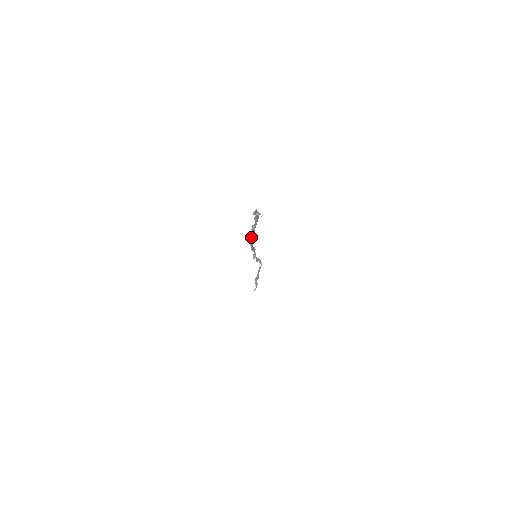
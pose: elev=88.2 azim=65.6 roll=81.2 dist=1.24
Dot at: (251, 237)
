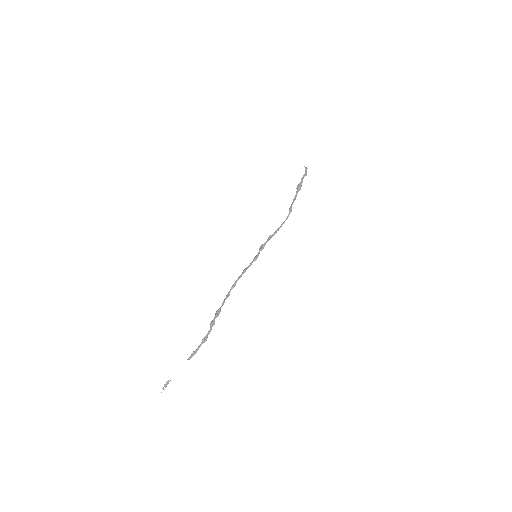
Dot at: (222, 304)
